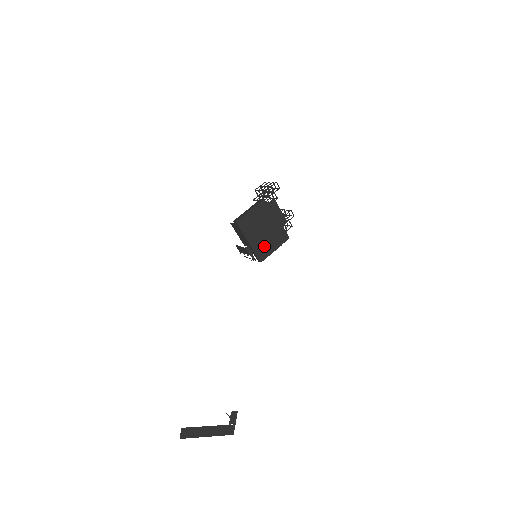
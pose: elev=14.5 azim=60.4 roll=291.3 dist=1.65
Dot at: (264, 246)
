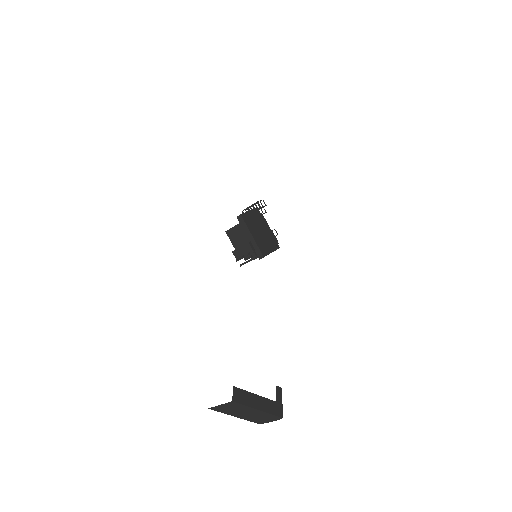
Dot at: (264, 244)
